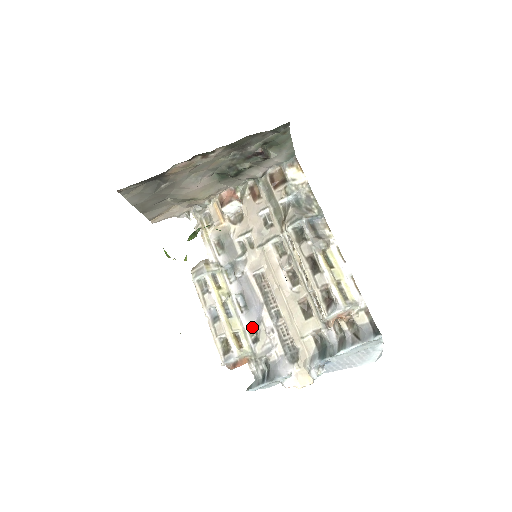
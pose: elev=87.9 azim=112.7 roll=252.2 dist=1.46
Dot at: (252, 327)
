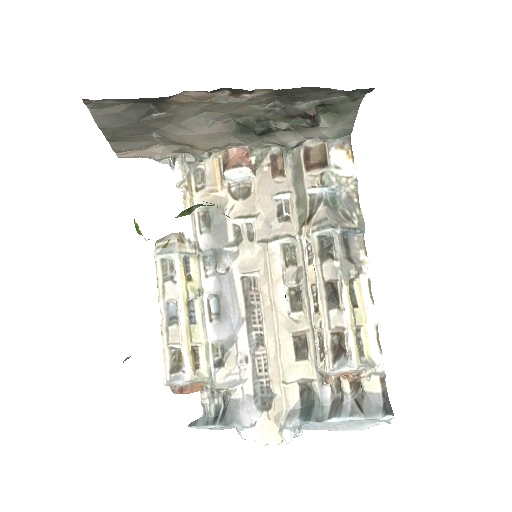
Dot at: (219, 345)
